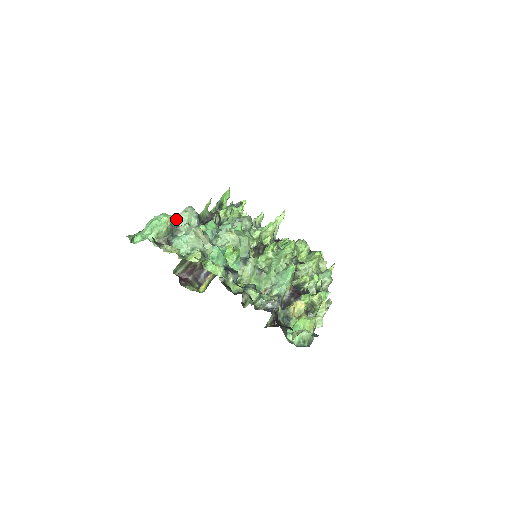
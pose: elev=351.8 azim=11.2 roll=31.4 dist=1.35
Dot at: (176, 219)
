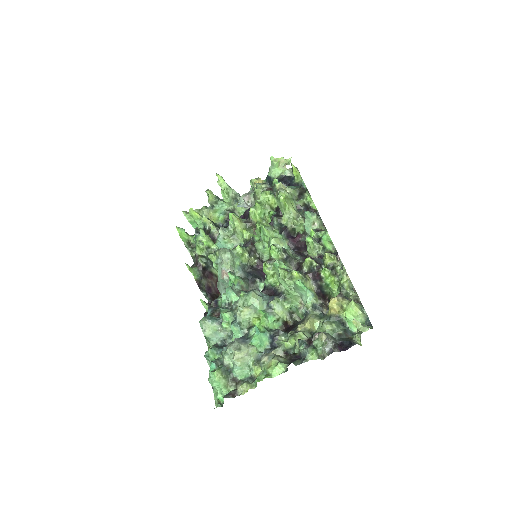
Dot at: (211, 349)
